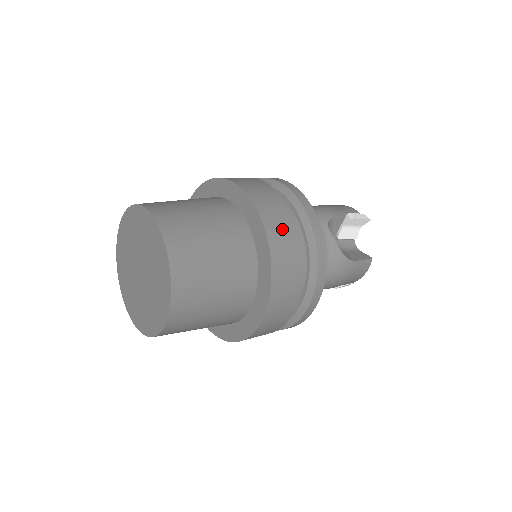
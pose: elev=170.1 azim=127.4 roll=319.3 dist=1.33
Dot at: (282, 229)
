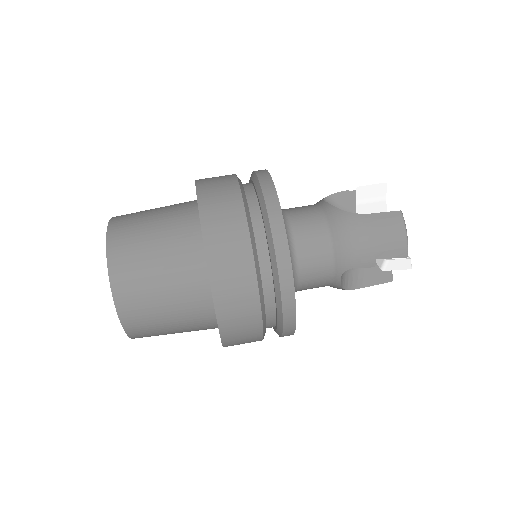
Dot at: (243, 337)
